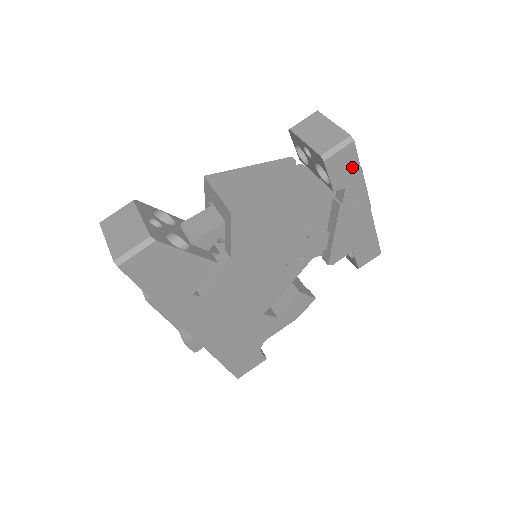
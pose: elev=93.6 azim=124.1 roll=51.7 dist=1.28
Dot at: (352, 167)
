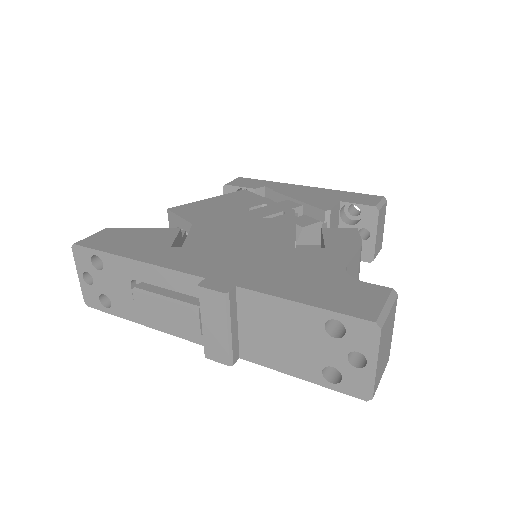
Dot at: (255, 182)
